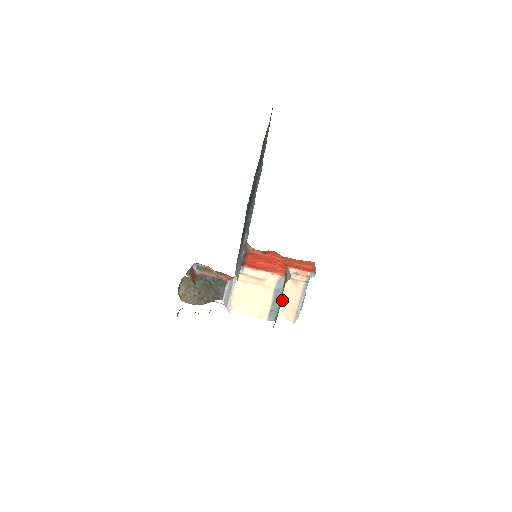
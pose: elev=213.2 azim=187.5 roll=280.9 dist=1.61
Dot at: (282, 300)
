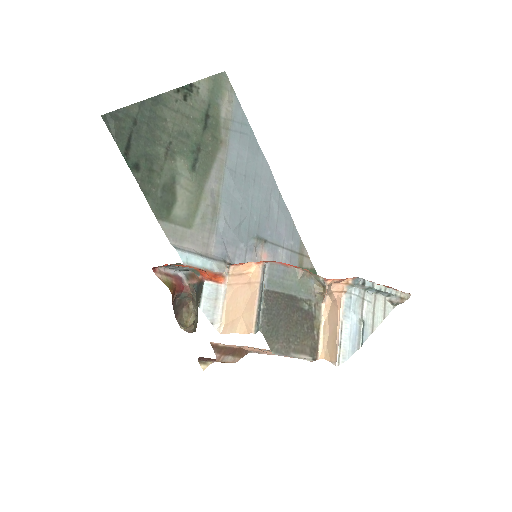
Dot at: (323, 332)
